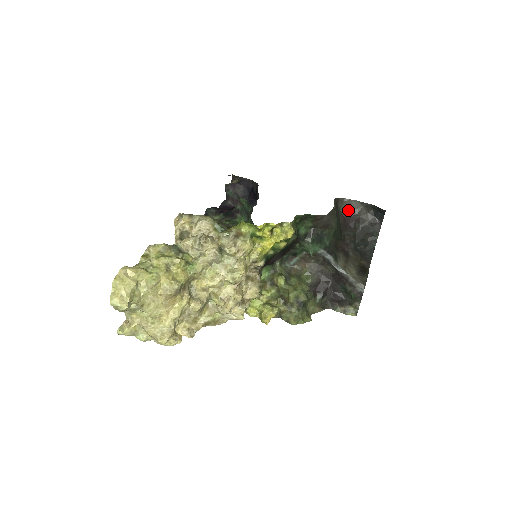
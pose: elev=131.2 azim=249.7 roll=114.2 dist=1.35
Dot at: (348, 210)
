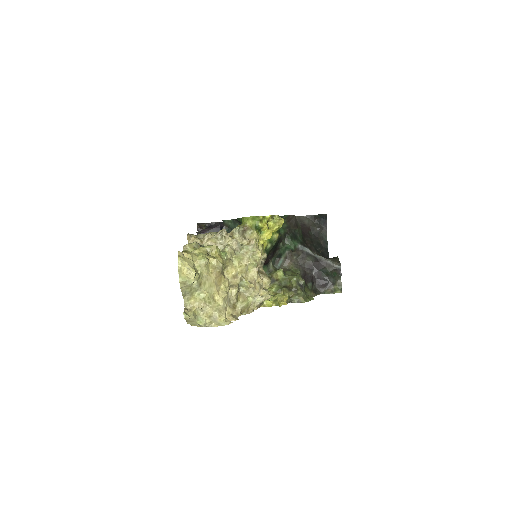
Dot at: (300, 223)
